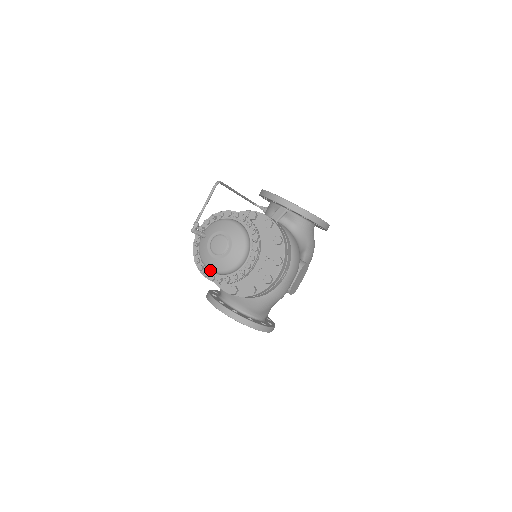
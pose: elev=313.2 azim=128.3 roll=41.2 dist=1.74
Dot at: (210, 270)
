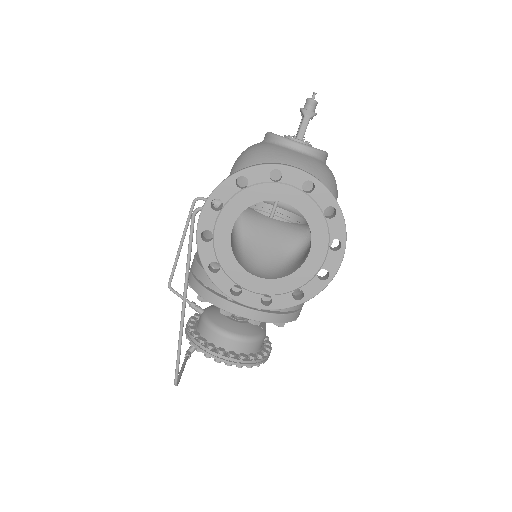
Dot at: occluded
